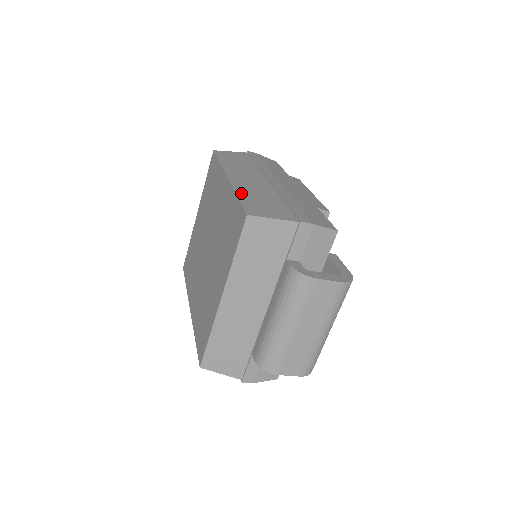
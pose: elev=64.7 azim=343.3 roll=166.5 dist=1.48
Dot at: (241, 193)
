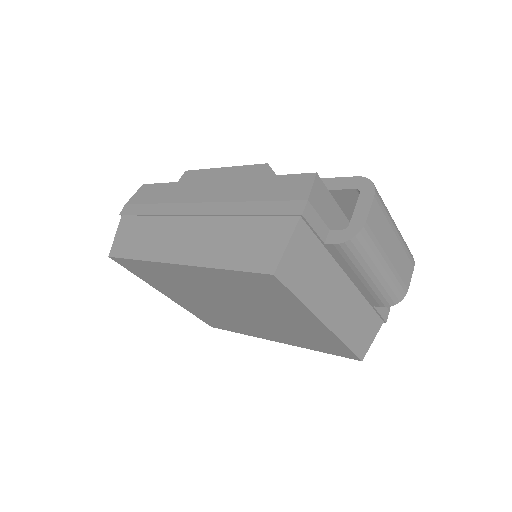
Dot at: (220, 262)
